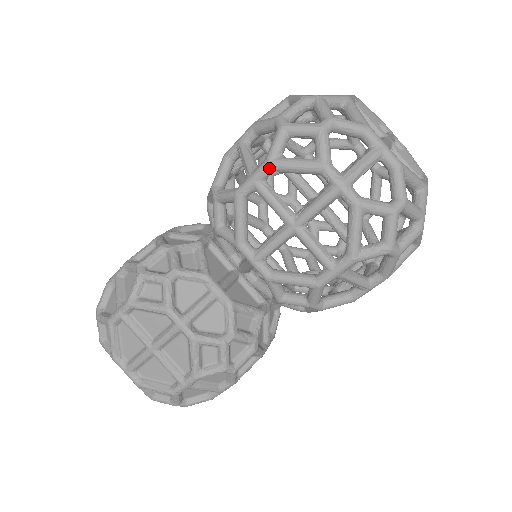
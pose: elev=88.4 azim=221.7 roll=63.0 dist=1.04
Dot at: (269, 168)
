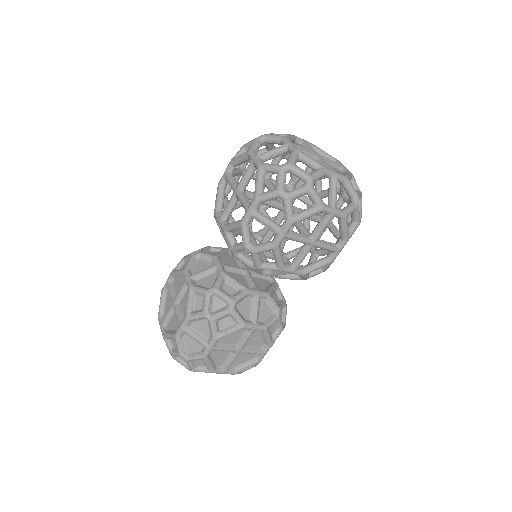
Dot at: (230, 163)
